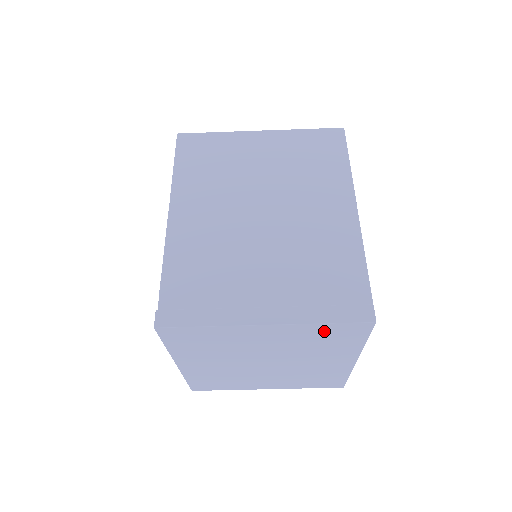
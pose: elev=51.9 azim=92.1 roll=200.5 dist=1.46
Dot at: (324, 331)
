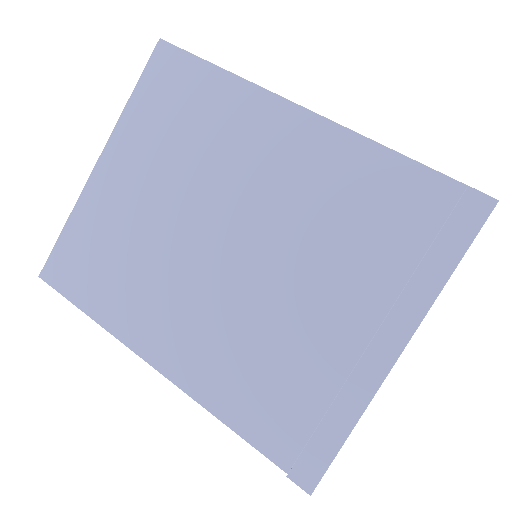
Dot at: occluded
